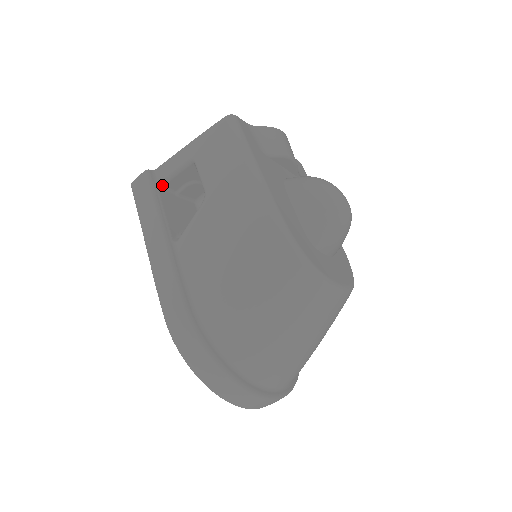
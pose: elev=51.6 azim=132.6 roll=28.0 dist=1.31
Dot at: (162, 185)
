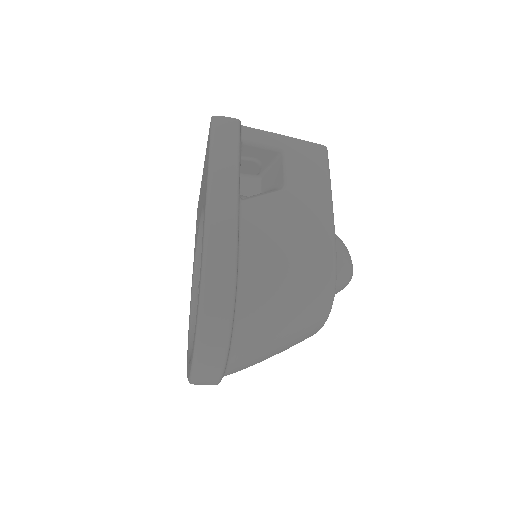
Dot at: (243, 143)
